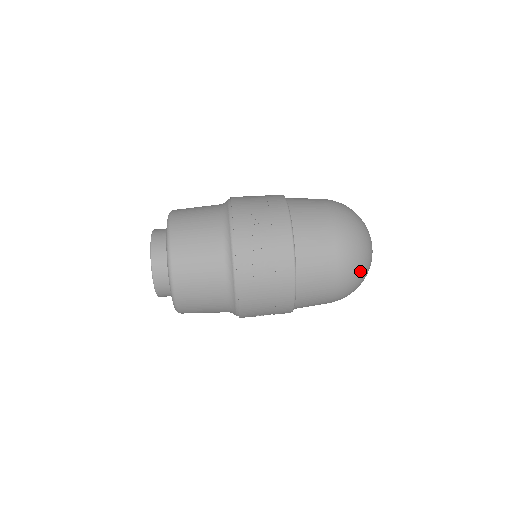
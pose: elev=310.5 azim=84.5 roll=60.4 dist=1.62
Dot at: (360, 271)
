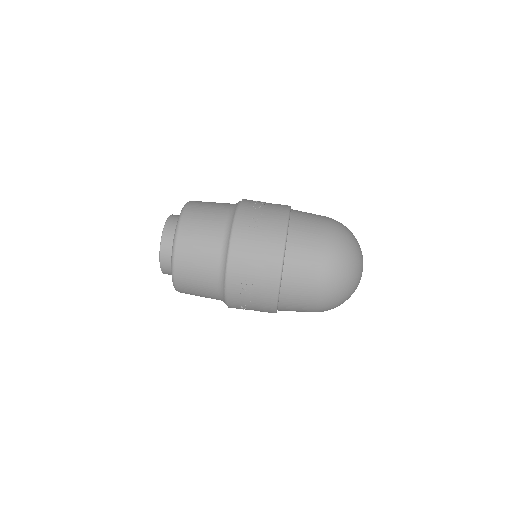
Dot at: occluded
